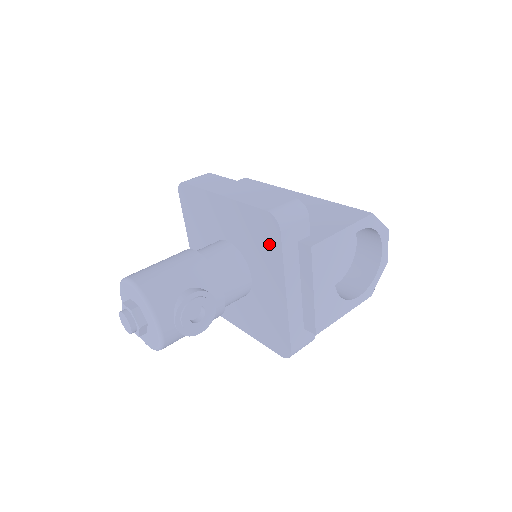
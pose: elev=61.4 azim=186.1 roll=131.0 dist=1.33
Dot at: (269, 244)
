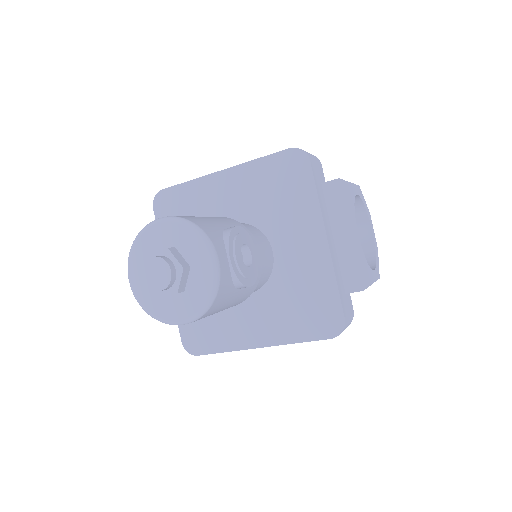
Dot at: (296, 186)
